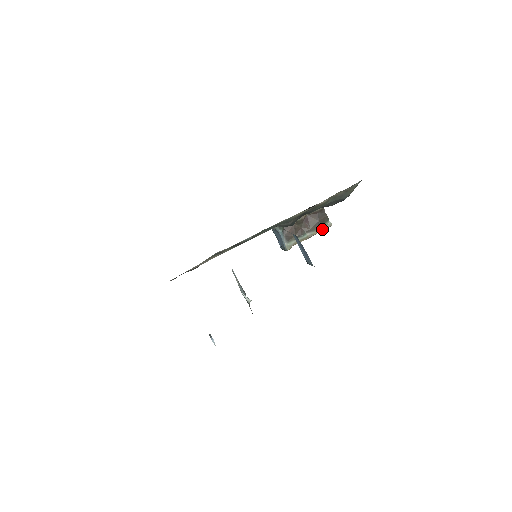
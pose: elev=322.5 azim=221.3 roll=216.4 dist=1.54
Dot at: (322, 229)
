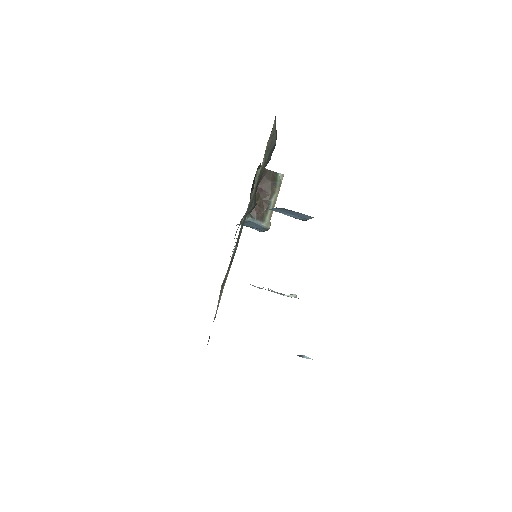
Dot at: (279, 185)
